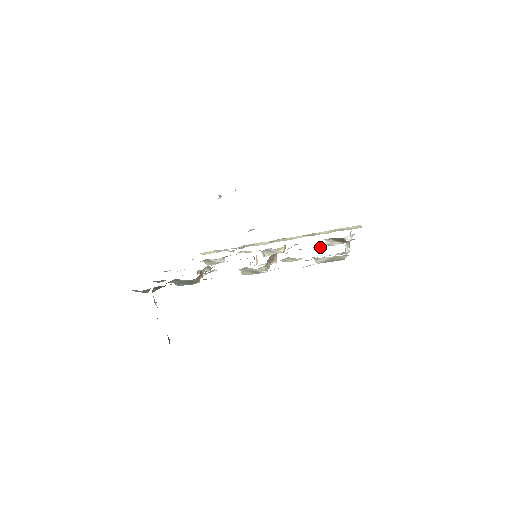
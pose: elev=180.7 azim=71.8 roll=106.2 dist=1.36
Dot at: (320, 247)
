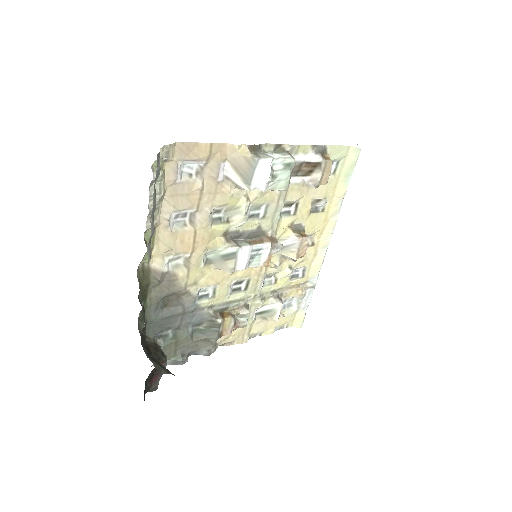
Dot at: occluded
